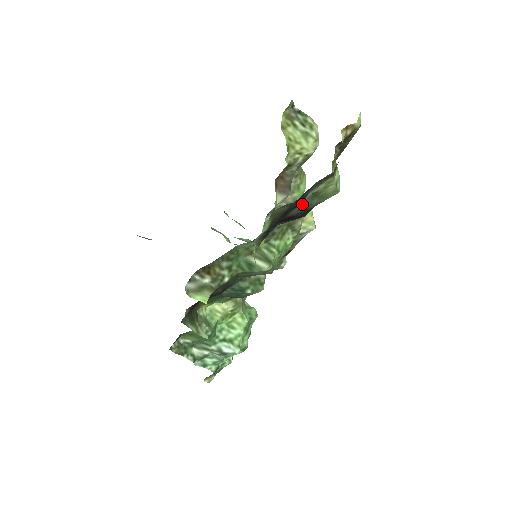
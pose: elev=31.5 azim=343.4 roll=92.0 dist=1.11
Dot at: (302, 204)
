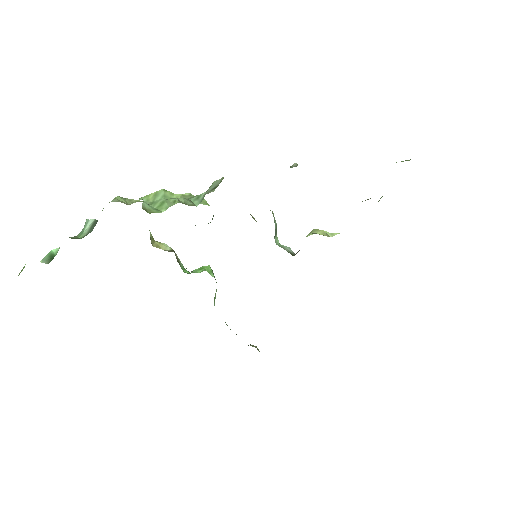
Dot at: occluded
